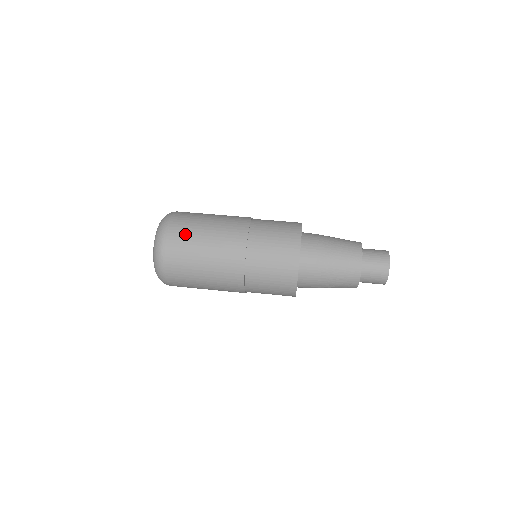
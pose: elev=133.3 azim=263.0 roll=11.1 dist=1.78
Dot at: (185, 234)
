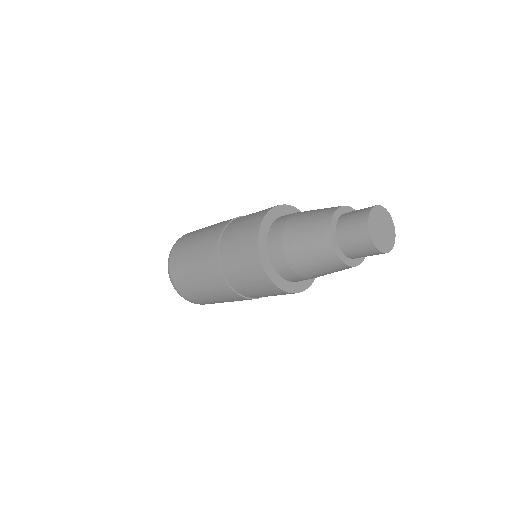
Dot at: occluded
